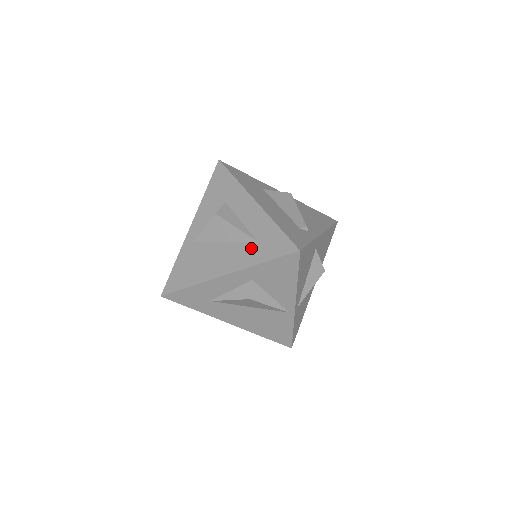
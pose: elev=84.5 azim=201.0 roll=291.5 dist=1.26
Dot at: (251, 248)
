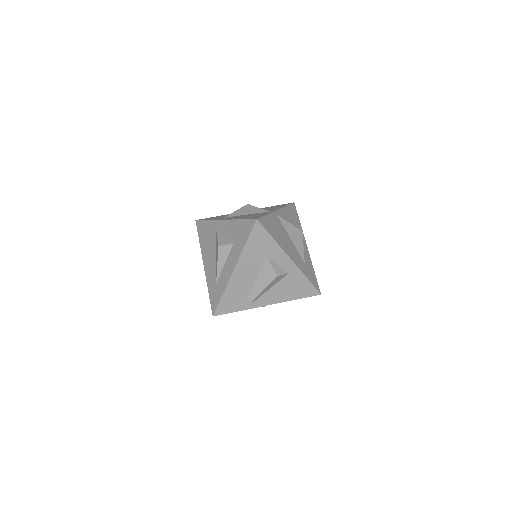
Dot at: (213, 280)
